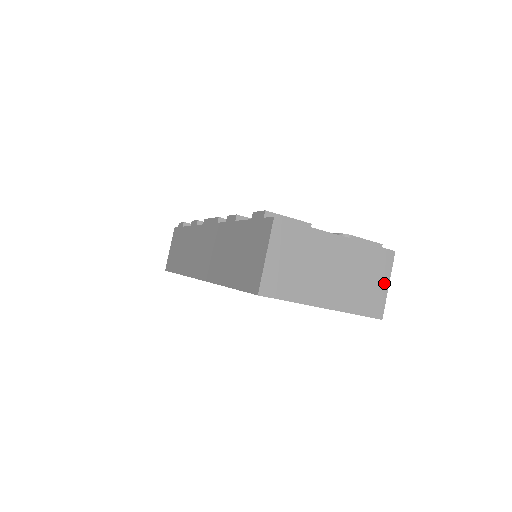
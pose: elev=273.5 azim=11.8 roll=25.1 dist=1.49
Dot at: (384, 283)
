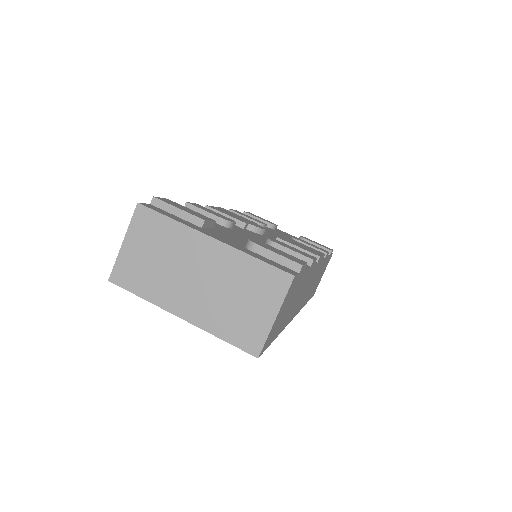
Dot at: (269, 313)
